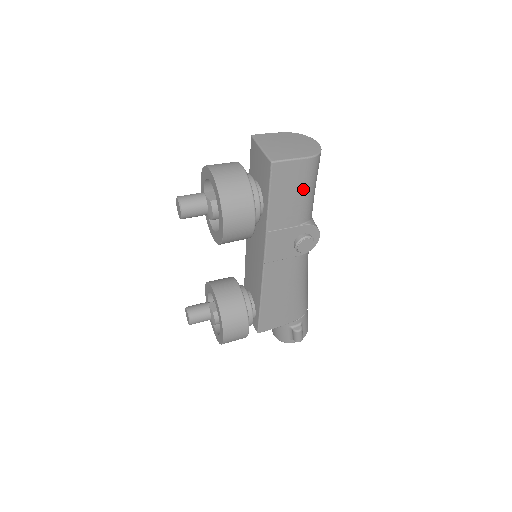
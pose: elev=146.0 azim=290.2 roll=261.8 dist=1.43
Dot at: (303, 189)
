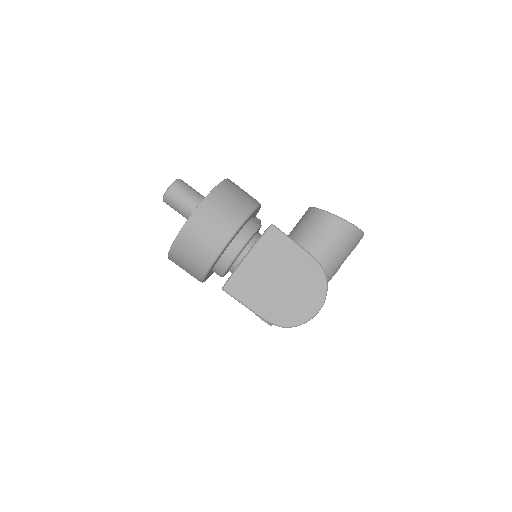
Dot at: occluded
